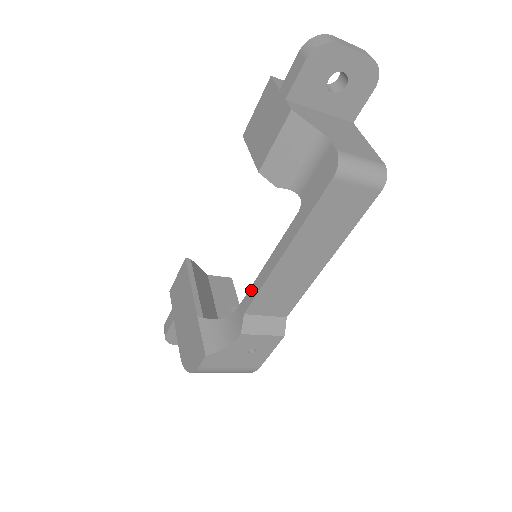
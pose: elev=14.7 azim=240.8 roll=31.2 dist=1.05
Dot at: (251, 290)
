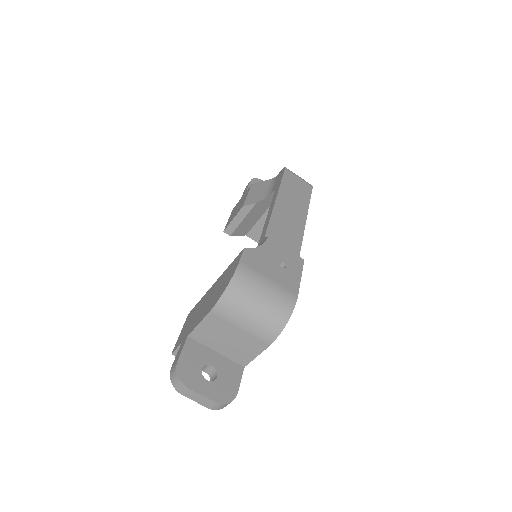
Dot at: (263, 230)
